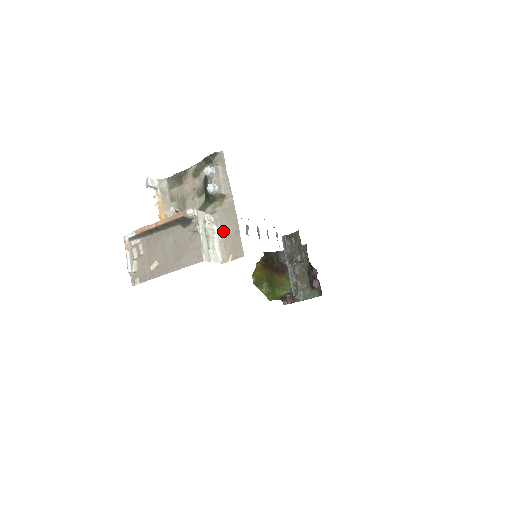
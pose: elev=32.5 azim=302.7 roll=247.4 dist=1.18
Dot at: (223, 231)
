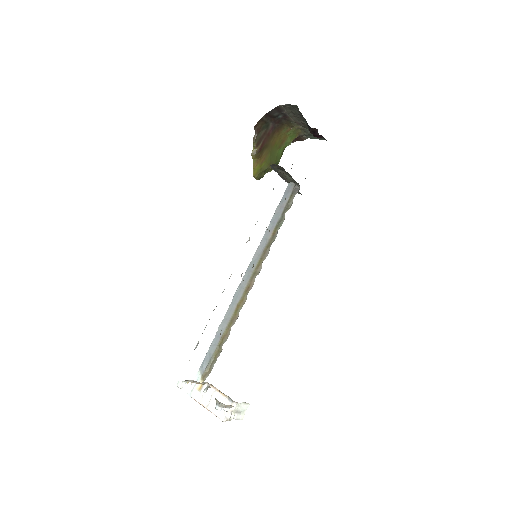
Dot at: occluded
